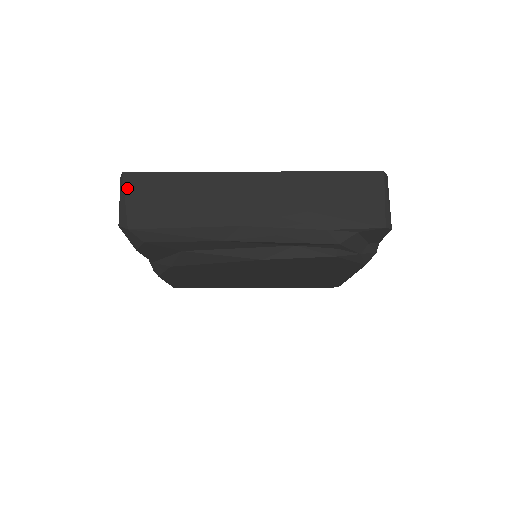
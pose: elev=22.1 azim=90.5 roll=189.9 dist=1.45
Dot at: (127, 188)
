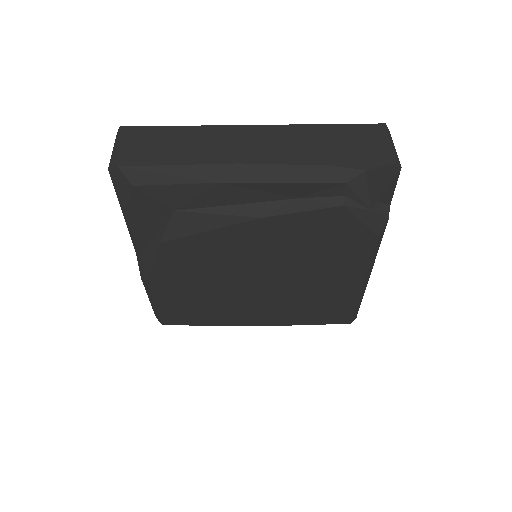
Dot at: (122, 137)
